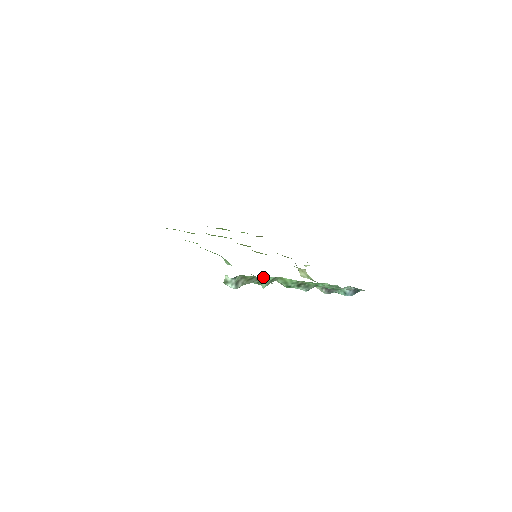
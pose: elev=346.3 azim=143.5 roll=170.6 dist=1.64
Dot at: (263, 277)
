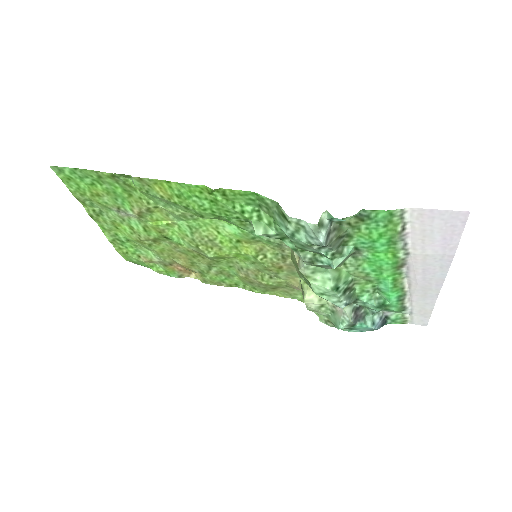
Dot at: (349, 243)
